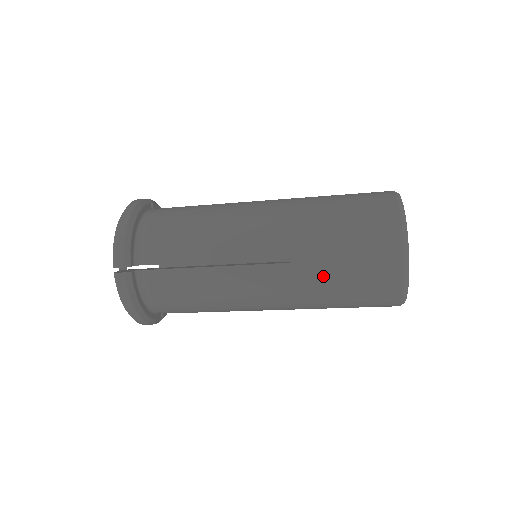
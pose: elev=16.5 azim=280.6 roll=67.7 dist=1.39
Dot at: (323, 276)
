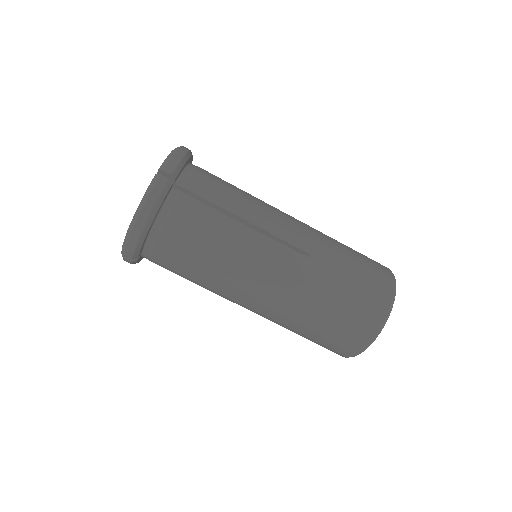
Dot at: (328, 283)
